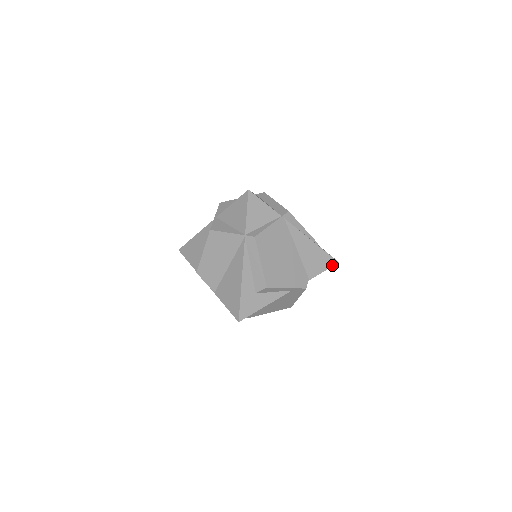
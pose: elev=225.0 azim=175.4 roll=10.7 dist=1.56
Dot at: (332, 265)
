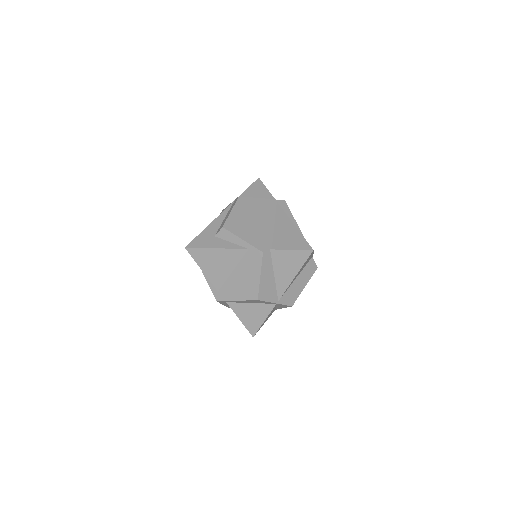
Dot at: (304, 249)
